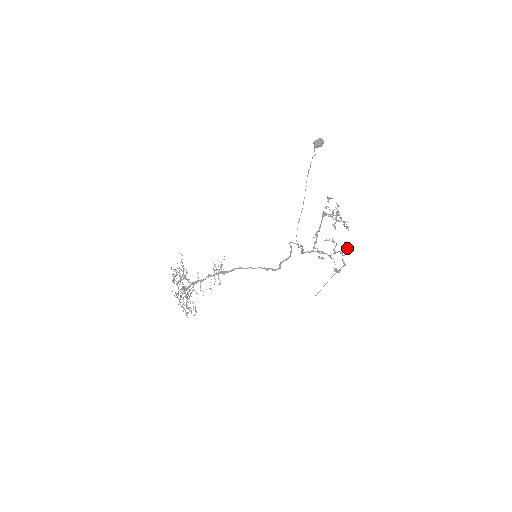
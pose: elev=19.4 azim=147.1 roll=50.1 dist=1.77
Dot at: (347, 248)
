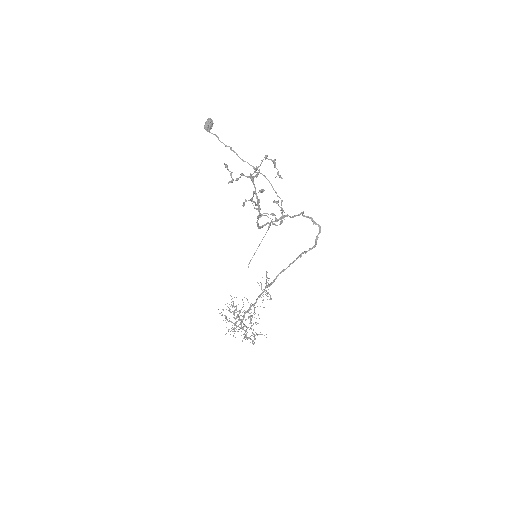
Dot at: (251, 198)
